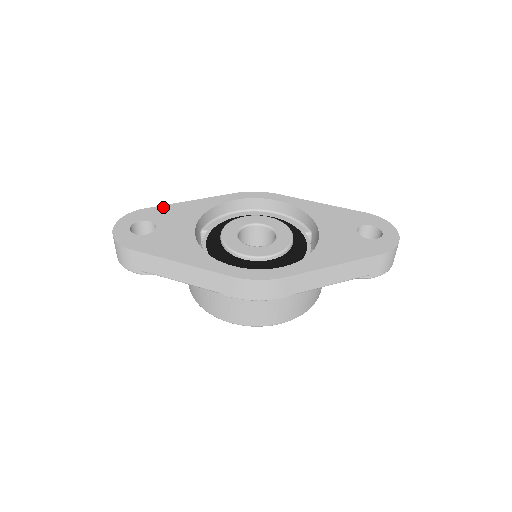
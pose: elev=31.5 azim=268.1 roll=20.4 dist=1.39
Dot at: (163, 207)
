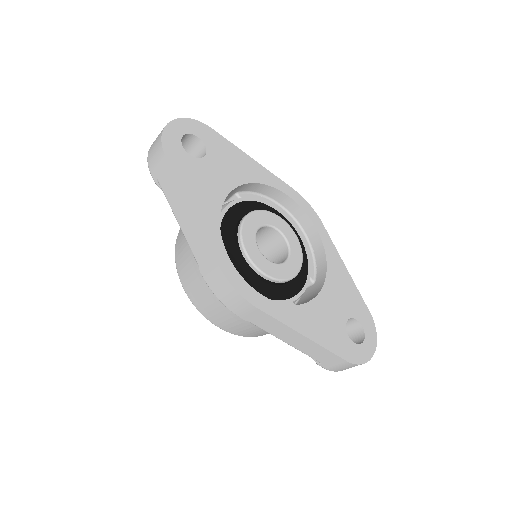
Dot at: (227, 143)
